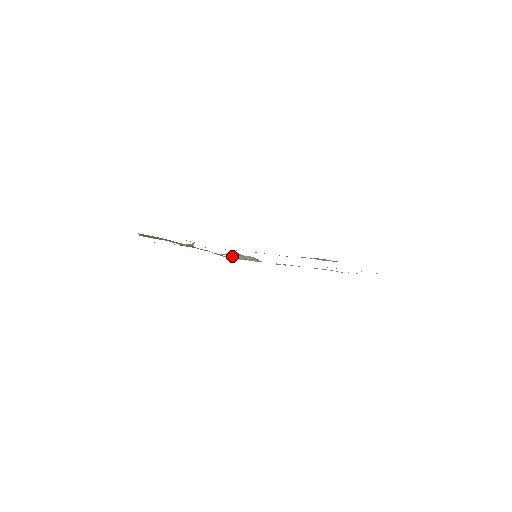
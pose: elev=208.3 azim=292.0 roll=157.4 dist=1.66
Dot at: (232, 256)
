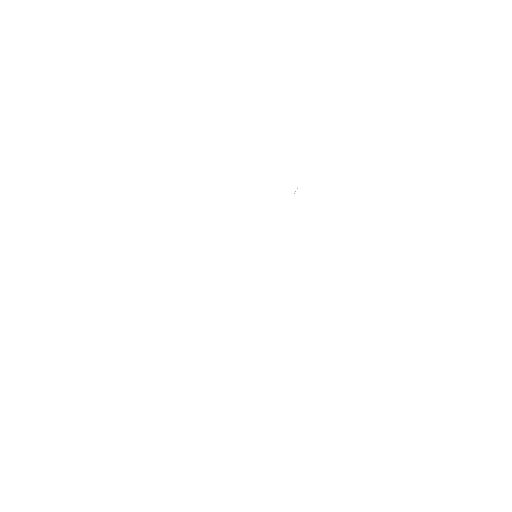
Dot at: occluded
